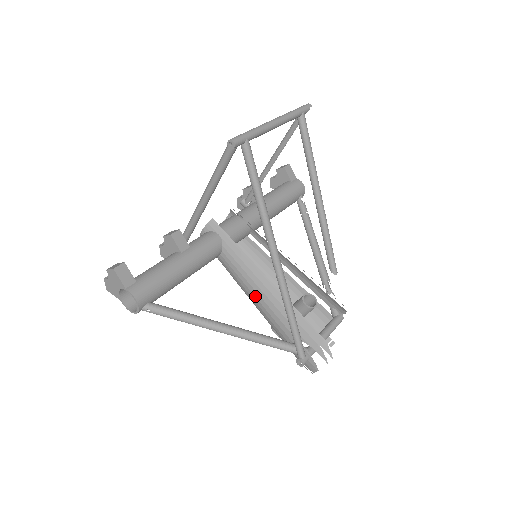
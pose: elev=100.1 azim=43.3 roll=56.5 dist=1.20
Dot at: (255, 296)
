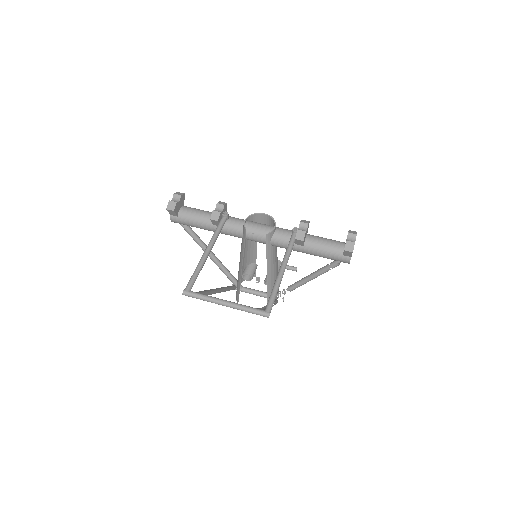
Dot at: occluded
